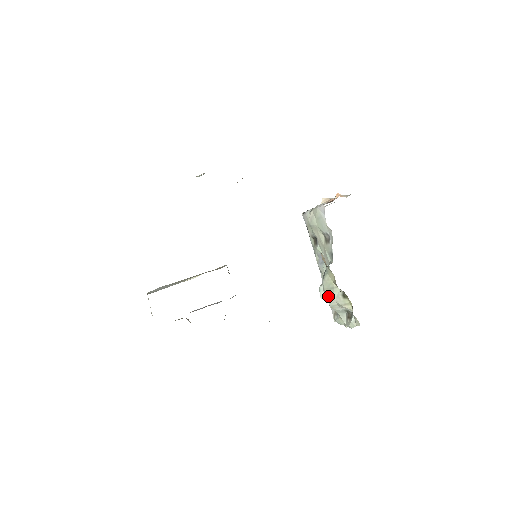
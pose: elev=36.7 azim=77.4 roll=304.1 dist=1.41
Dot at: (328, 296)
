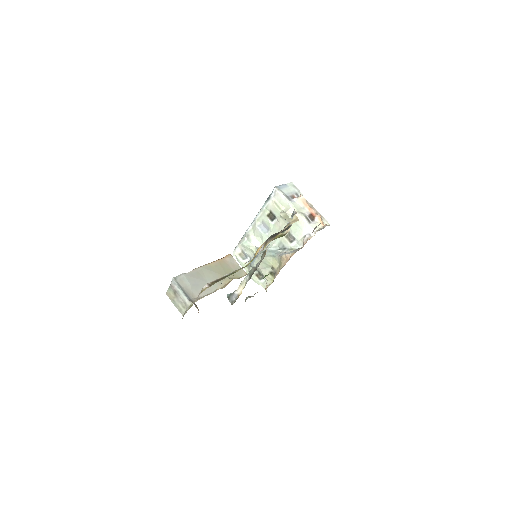
Dot at: occluded
